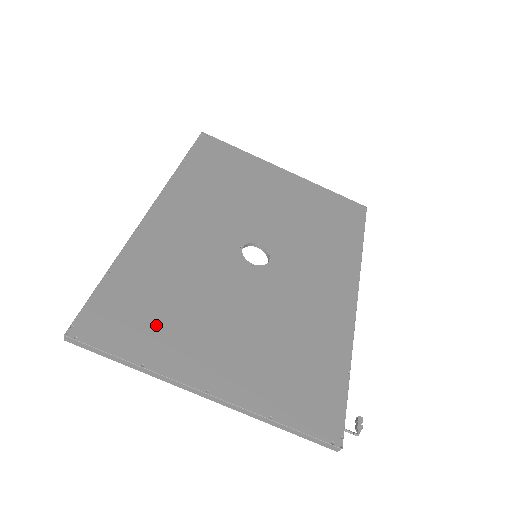
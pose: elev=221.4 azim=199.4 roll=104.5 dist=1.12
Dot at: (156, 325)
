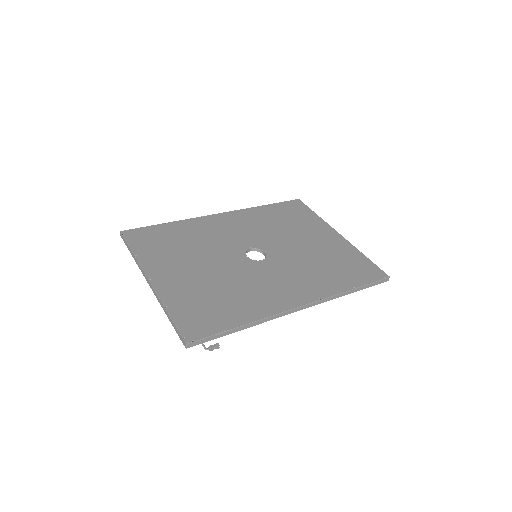
Dot at: (161, 248)
